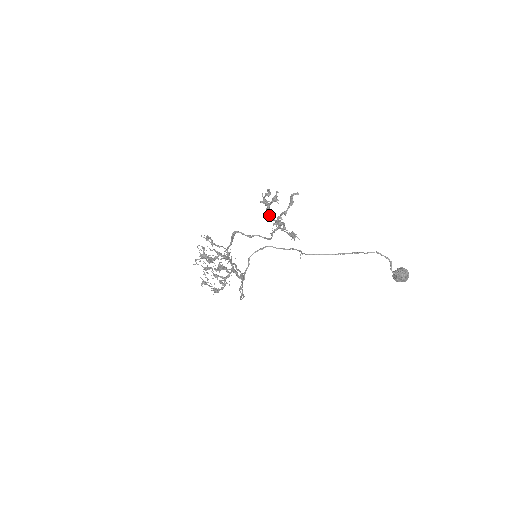
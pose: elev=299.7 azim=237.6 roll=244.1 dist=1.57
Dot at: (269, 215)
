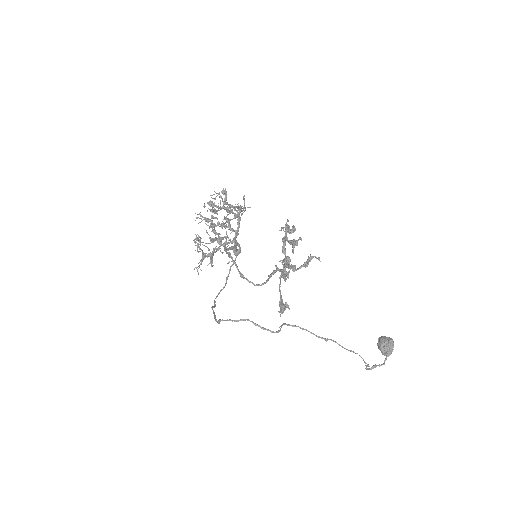
Dot at: (283, 245)
